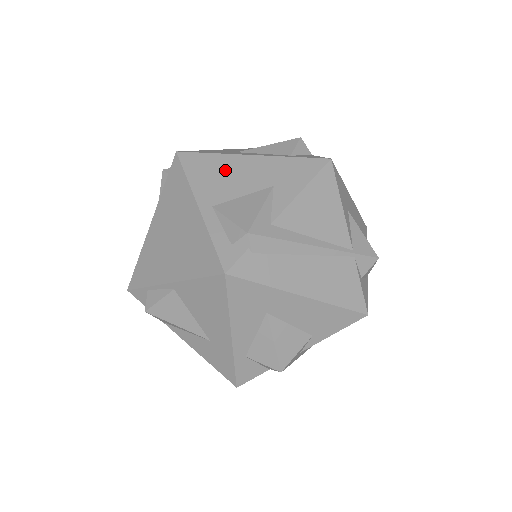
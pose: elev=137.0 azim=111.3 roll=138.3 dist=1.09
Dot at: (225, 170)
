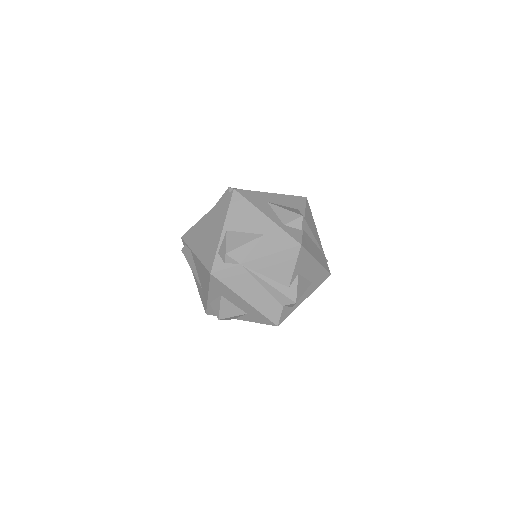
Dot at: occluded
